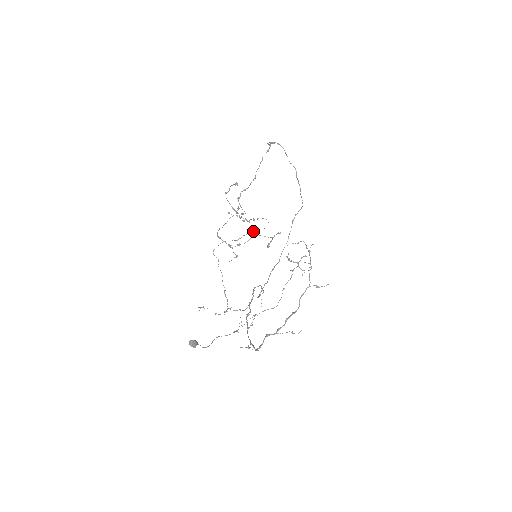
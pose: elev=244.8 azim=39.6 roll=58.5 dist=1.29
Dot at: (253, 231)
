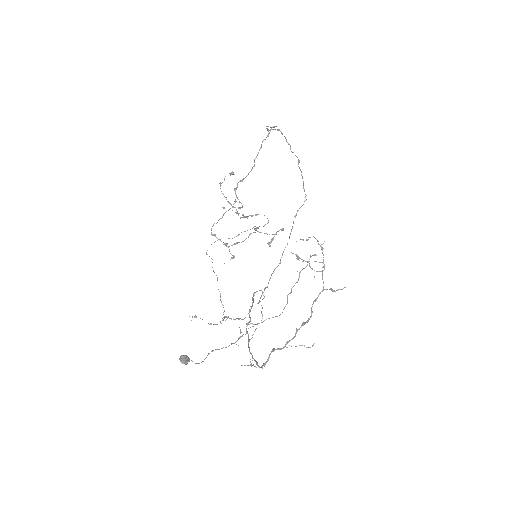
Dot at: occluded
